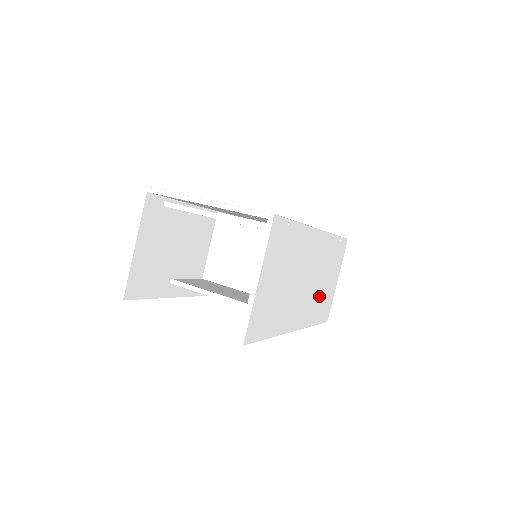
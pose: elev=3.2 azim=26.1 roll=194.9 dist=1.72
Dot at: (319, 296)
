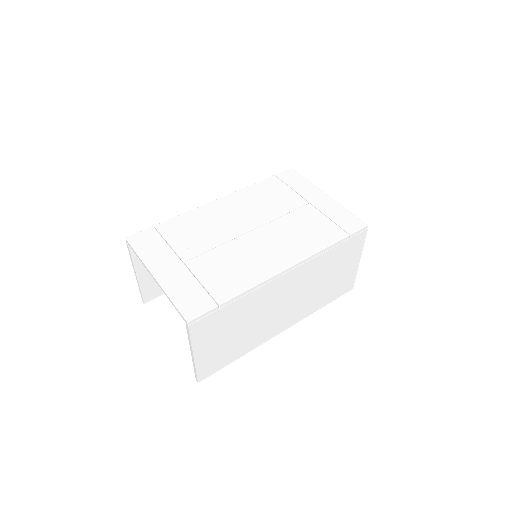
Dot at: (321, 291)
